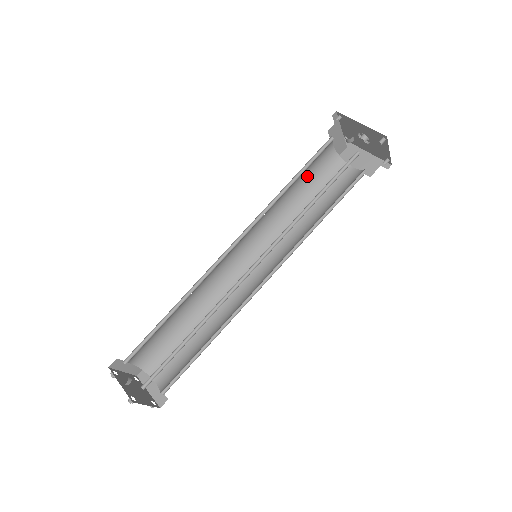
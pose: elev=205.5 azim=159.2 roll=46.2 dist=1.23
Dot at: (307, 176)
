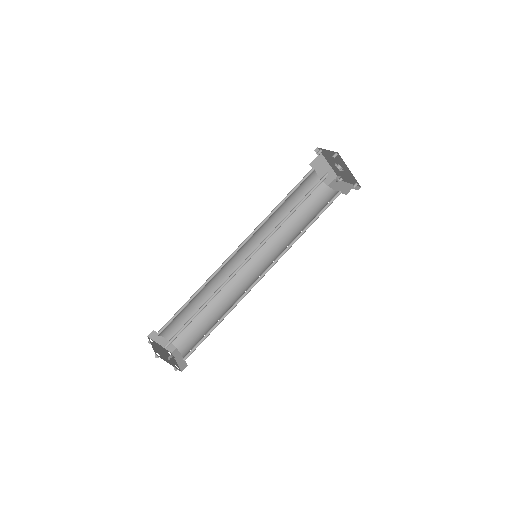
Dot at: occluded
